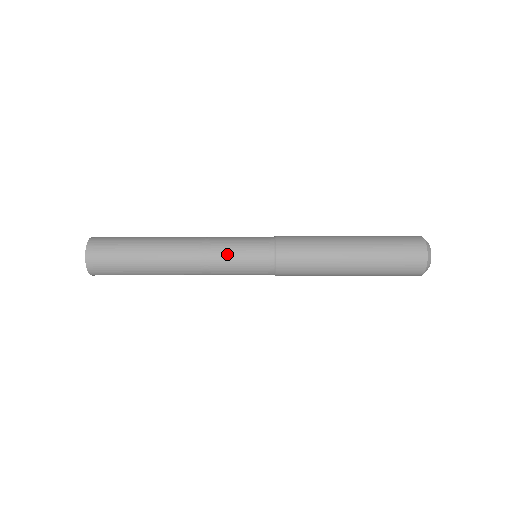
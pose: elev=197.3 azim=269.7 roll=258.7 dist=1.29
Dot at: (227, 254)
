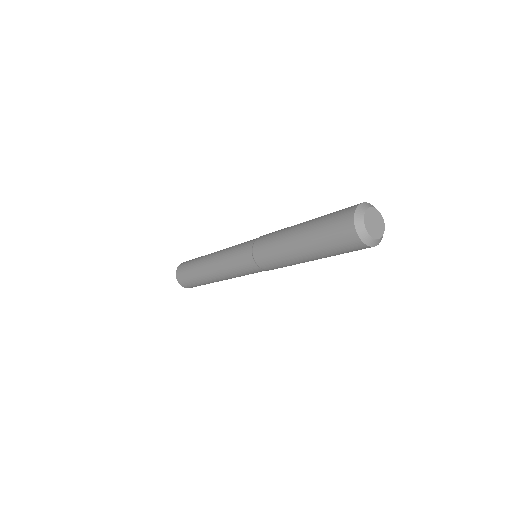
Dot at: (230, 253)
